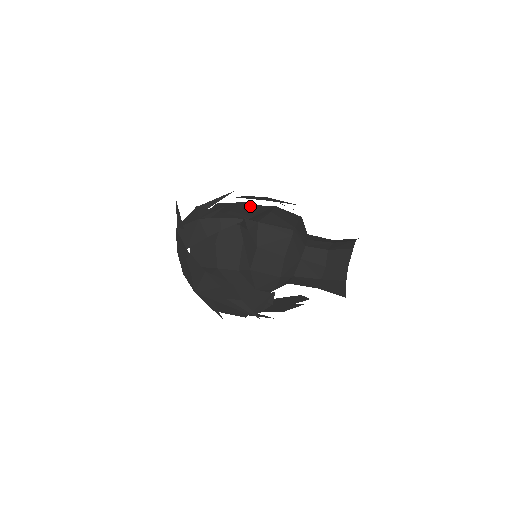
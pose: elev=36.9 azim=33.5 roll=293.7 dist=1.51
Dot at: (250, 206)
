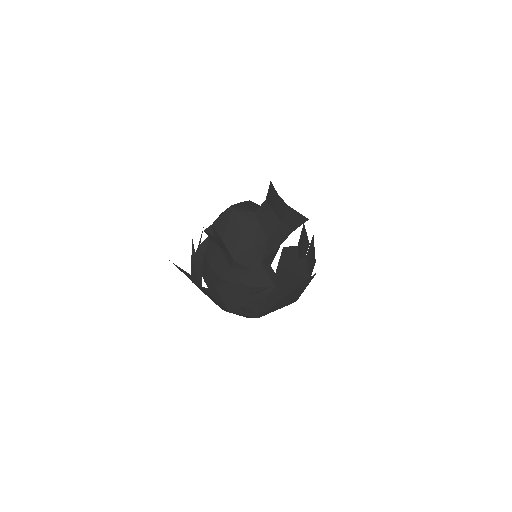
Dot at: occluded
